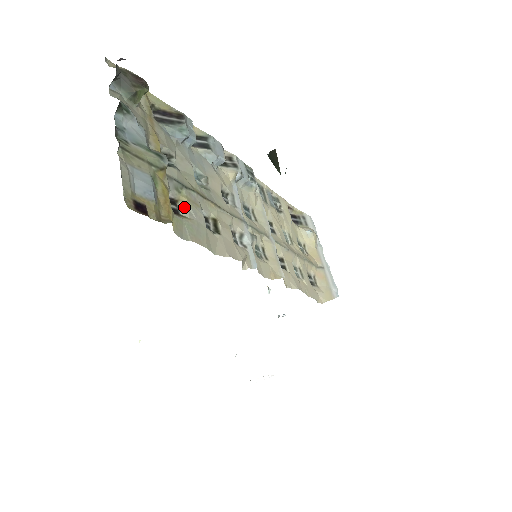
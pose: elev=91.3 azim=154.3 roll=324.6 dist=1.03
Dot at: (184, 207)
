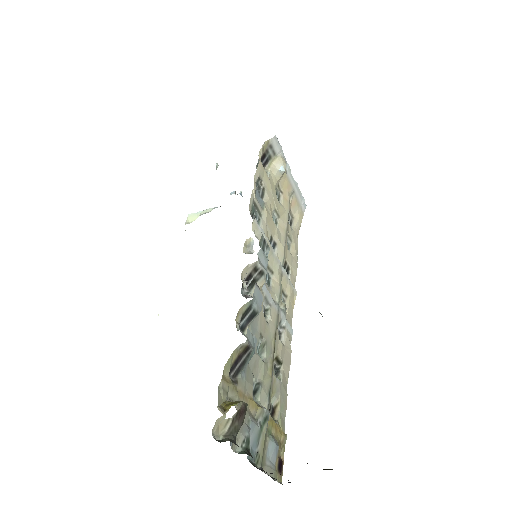
Dot at: (272, 398)
